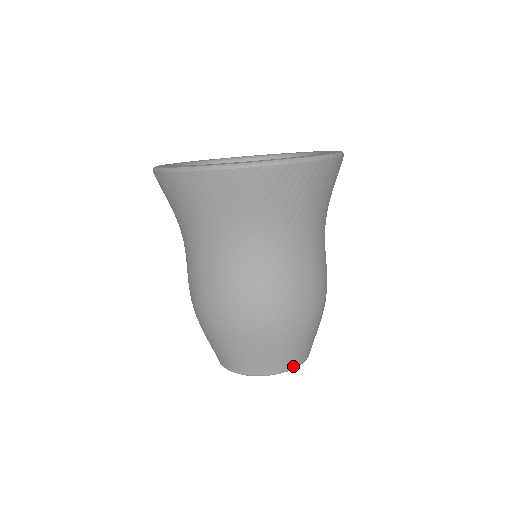
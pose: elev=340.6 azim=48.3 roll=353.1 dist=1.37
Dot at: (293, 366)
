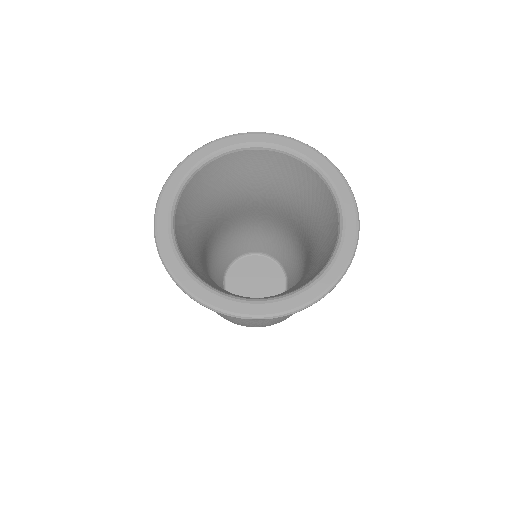
Dot at: occluded
